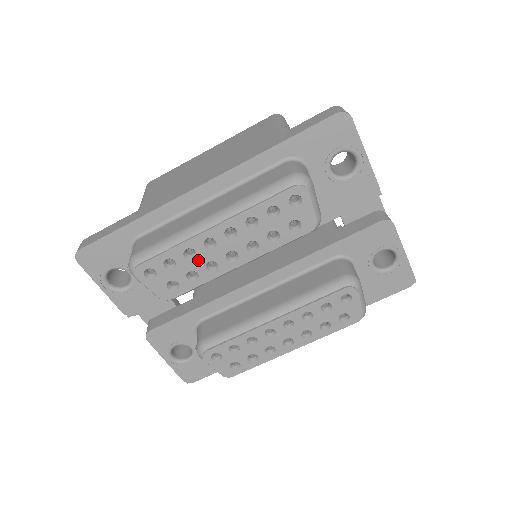
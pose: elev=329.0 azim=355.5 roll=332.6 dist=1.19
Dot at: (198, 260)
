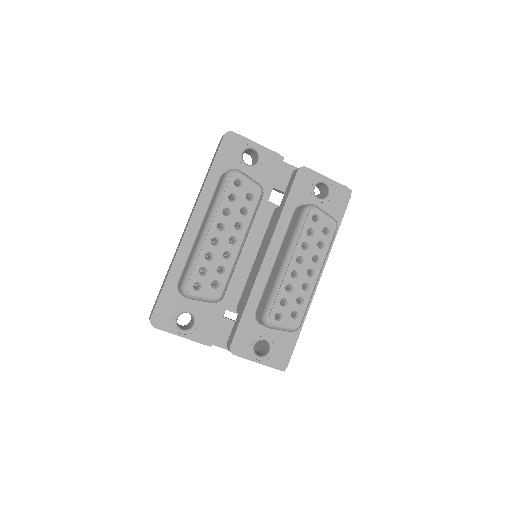
Dot at: (216, 257)
